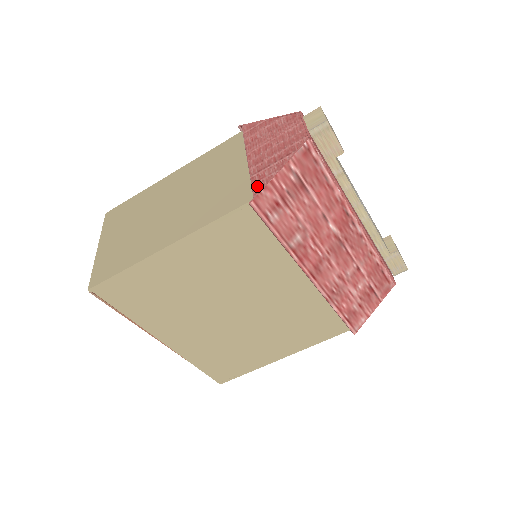
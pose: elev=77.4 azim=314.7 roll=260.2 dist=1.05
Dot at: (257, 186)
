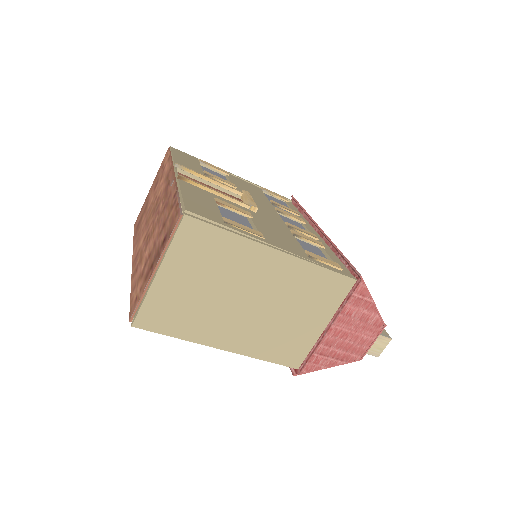
Dot at: (308, 368)
